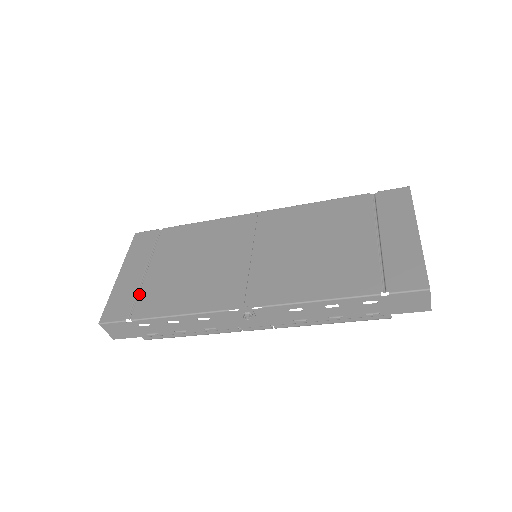
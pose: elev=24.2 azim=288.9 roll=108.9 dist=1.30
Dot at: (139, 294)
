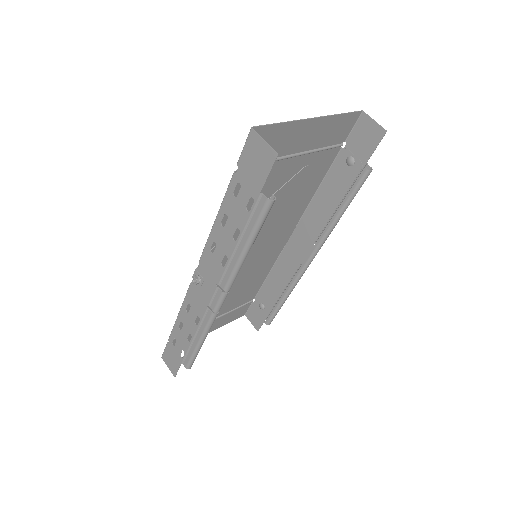
Dot at: occluded
